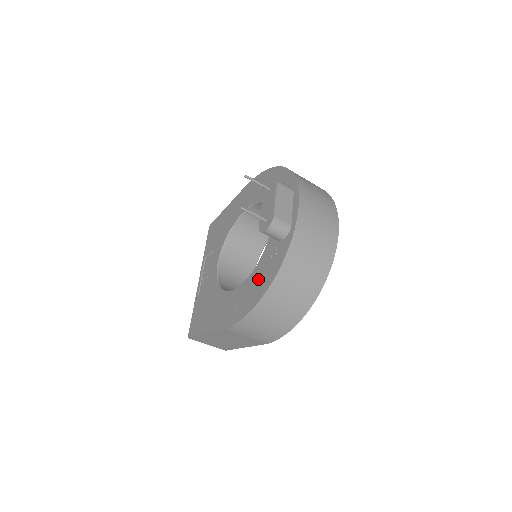
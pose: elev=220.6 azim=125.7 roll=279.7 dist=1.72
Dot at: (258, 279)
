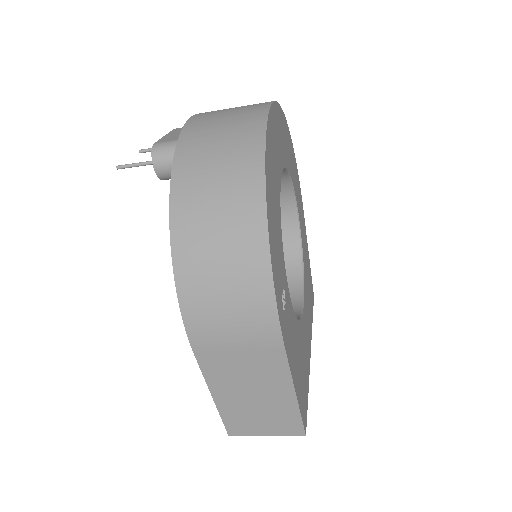
Dot at: occluded
